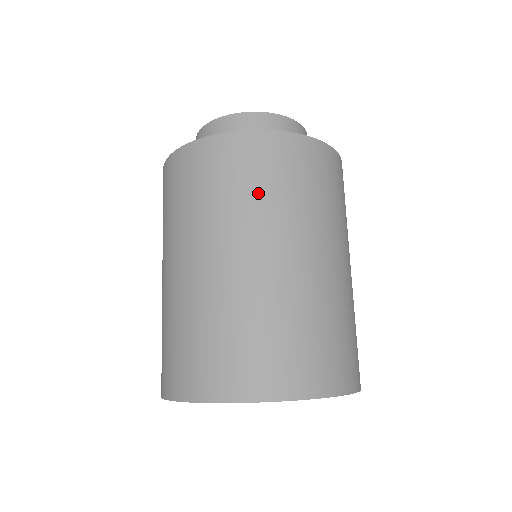
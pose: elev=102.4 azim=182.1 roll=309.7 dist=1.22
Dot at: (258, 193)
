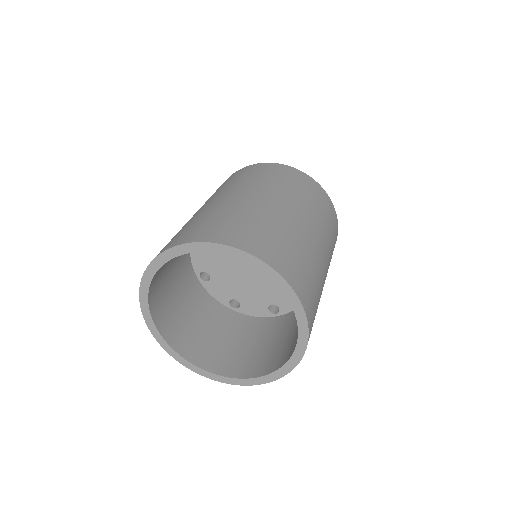
Dot at: (241, 180)
